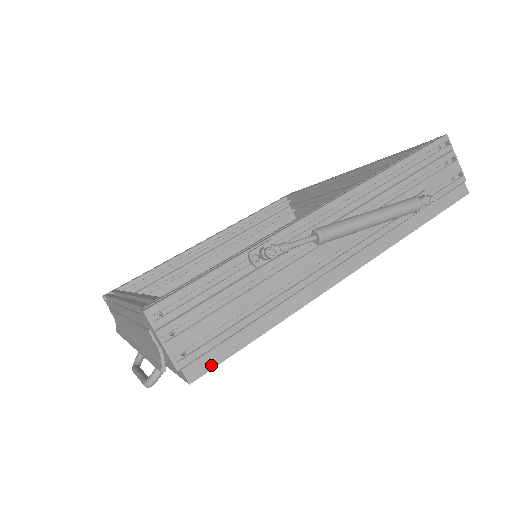
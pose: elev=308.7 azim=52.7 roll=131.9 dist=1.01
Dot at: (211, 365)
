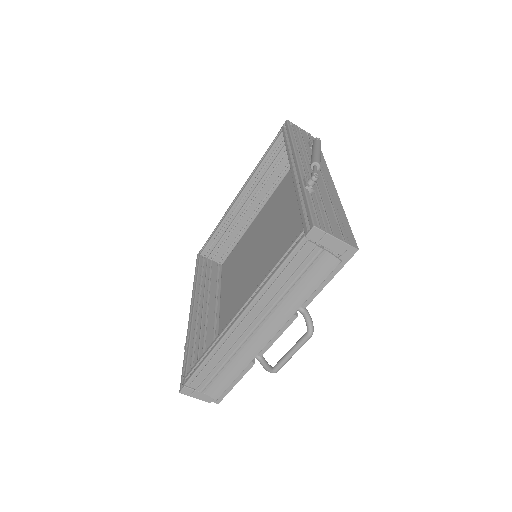
Dot at: (353, 238)
